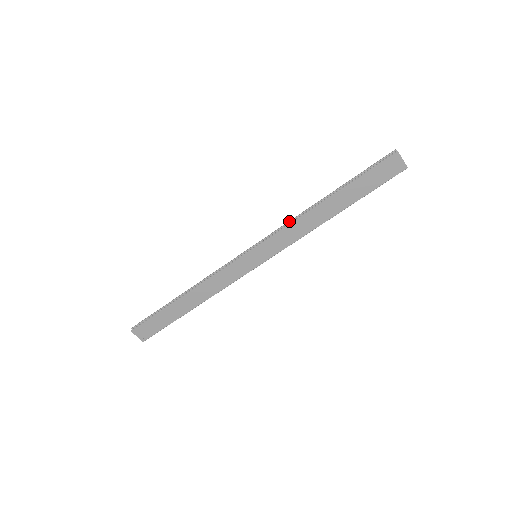
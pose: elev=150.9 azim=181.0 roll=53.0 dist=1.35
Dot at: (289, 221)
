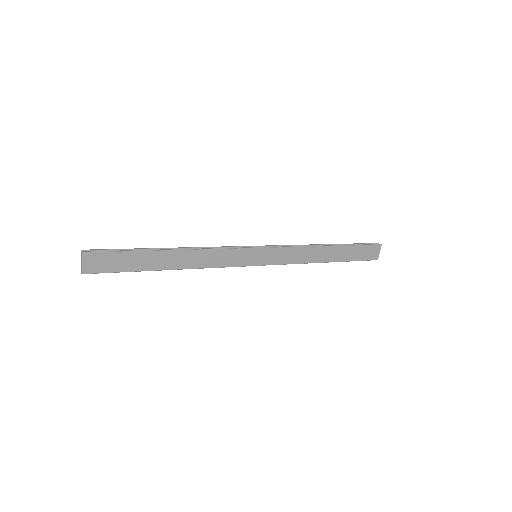
Dot at: (297, 245)
